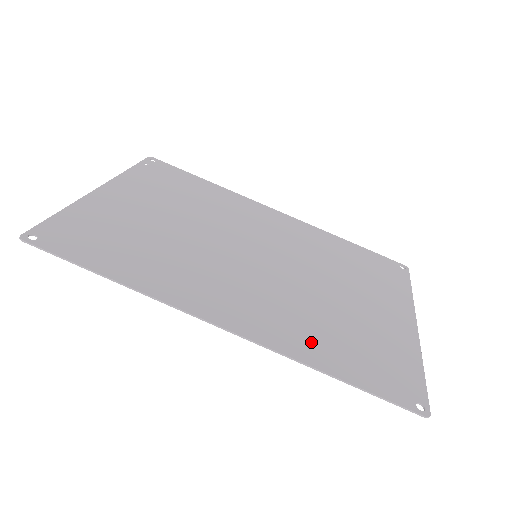
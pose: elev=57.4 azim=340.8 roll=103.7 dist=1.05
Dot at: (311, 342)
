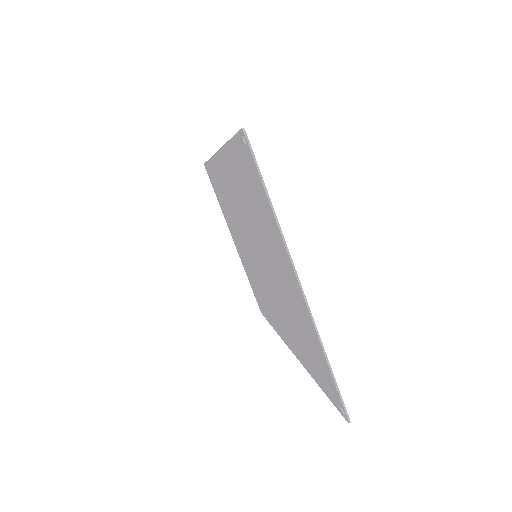
Dot at: occluded
